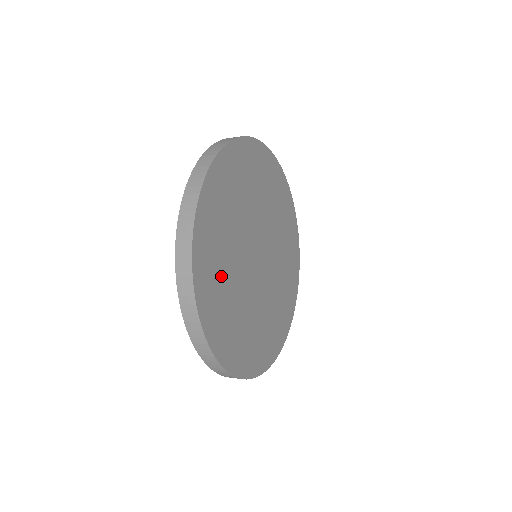
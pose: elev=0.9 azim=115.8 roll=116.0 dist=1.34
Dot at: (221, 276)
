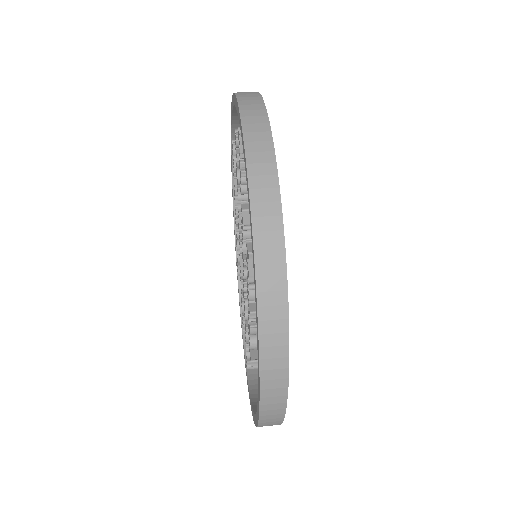
Dot at: occluded
